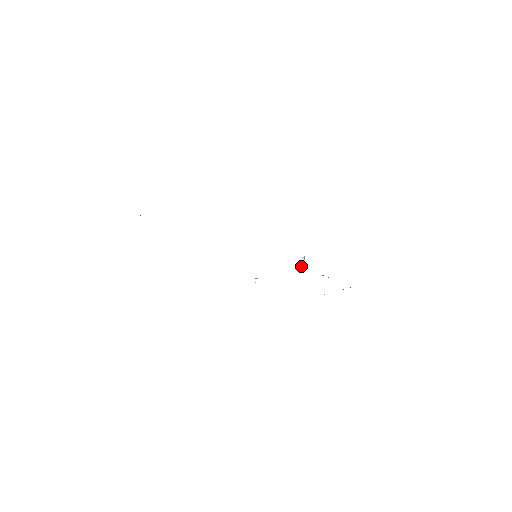
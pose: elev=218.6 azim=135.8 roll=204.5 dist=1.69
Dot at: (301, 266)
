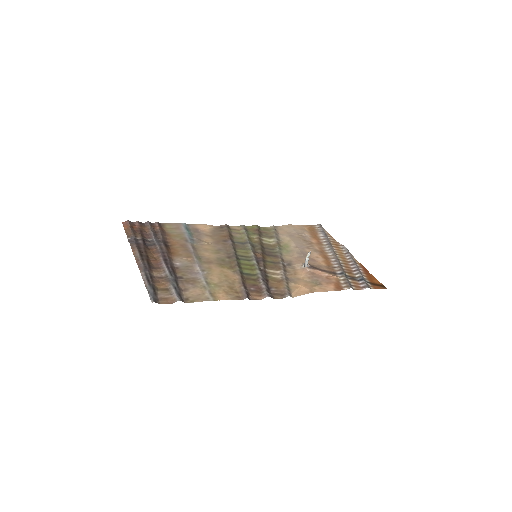
Dot at: (305, 264)
